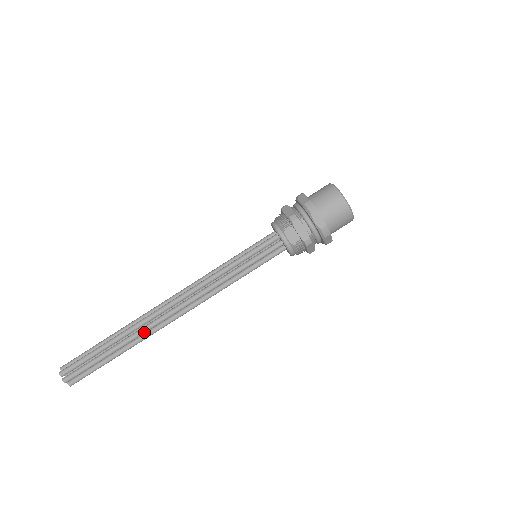
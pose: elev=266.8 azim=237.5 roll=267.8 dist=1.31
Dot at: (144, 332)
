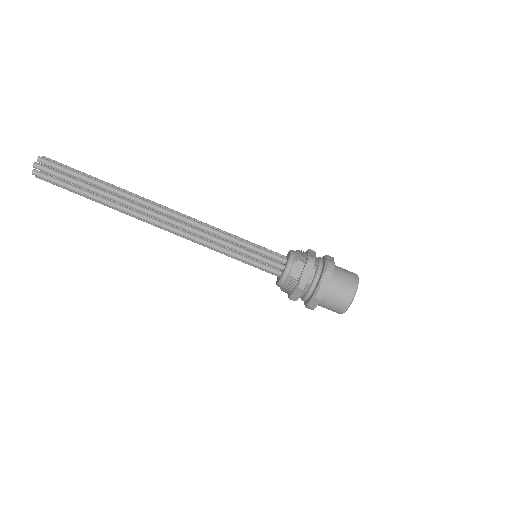
Dot at: (127, 204)
